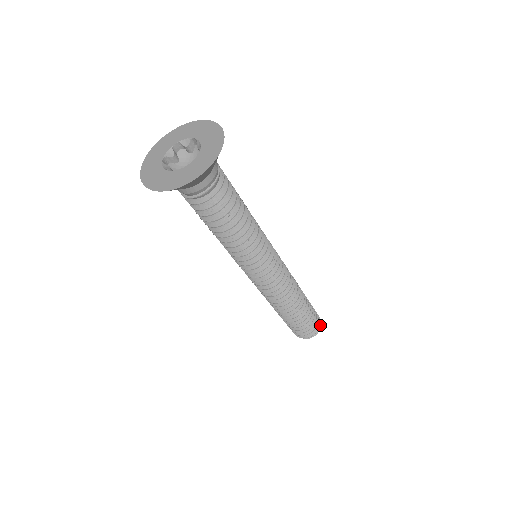
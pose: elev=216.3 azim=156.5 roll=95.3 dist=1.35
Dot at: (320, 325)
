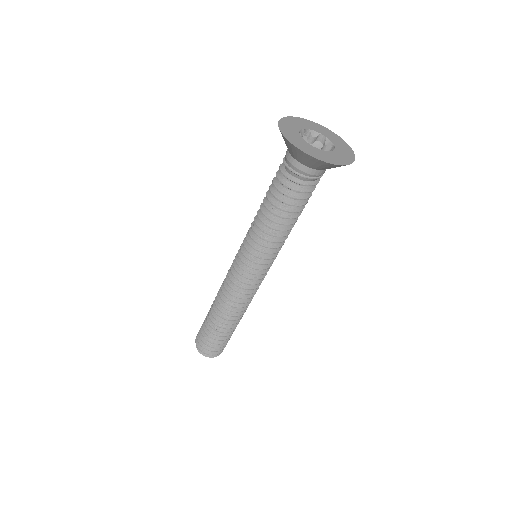
Dot at: (214, 356)
